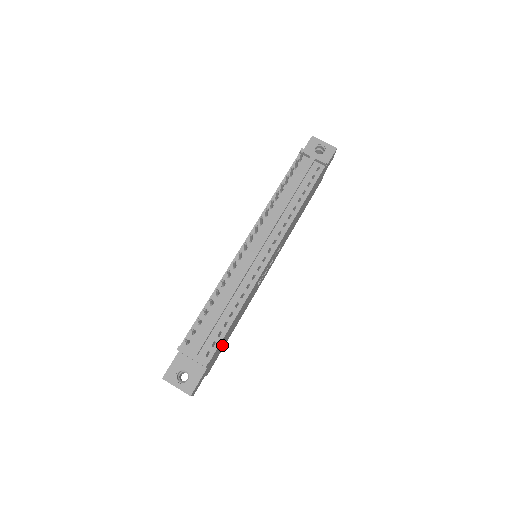
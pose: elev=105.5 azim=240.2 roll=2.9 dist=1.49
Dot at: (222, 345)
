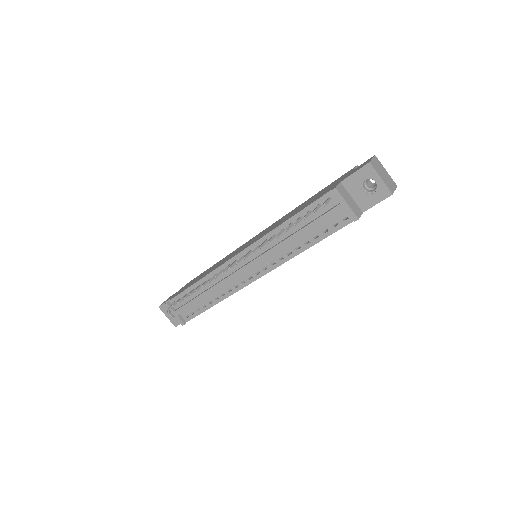
Dot at: occluded
